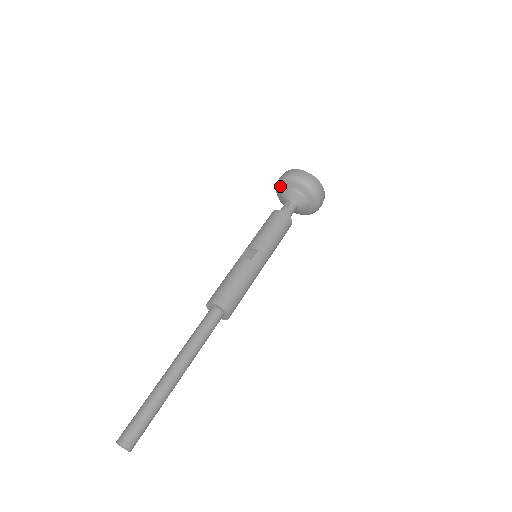
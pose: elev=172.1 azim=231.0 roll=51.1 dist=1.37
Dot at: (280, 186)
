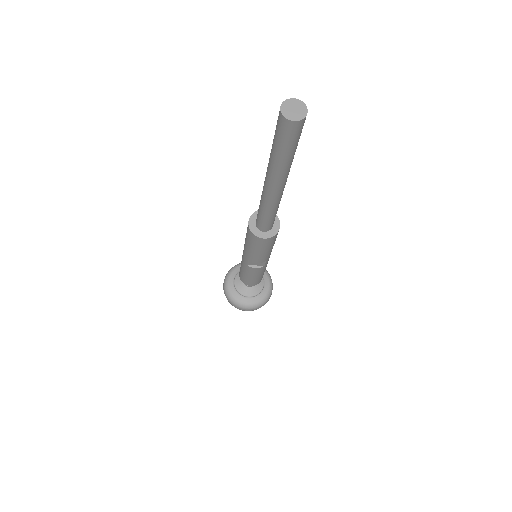
Dot at: (238, 268)
